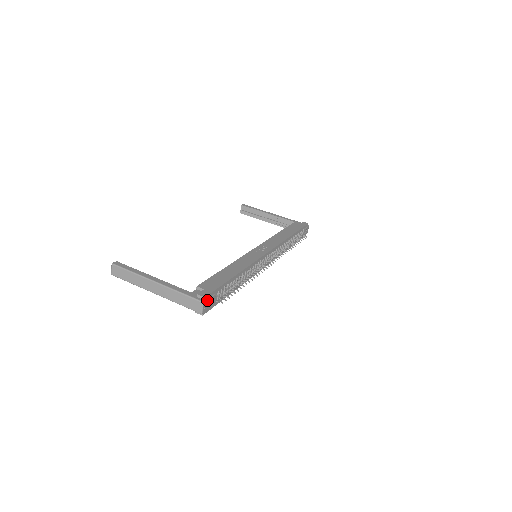
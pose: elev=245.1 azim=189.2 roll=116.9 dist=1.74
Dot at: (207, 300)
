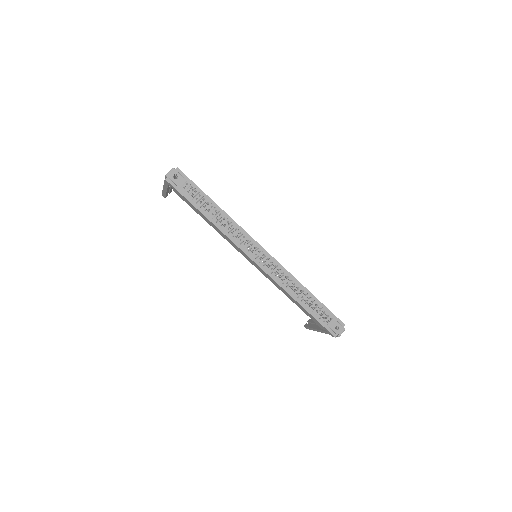
Dot at: (177, 172)
